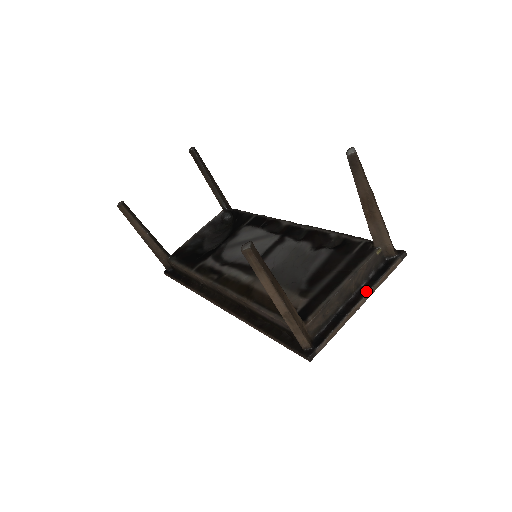
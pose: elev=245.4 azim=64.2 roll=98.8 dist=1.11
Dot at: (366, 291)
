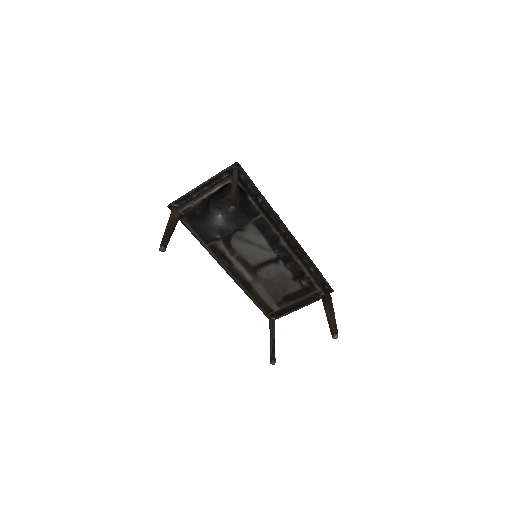
Dot at: occluded
